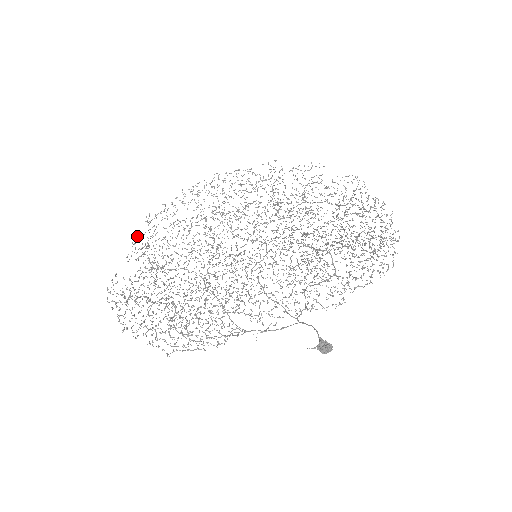
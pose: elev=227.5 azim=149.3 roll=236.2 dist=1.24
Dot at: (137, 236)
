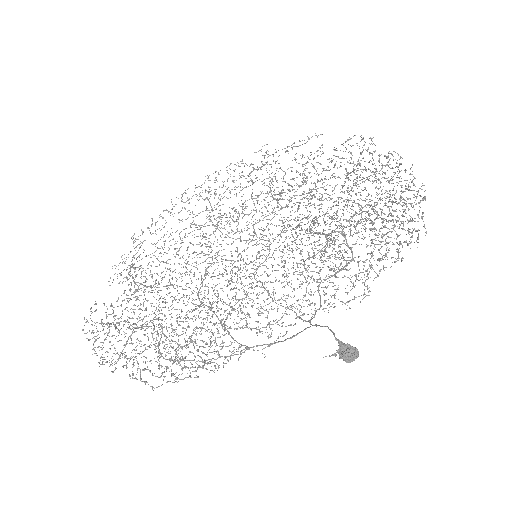
Dot at: (121, 257)
